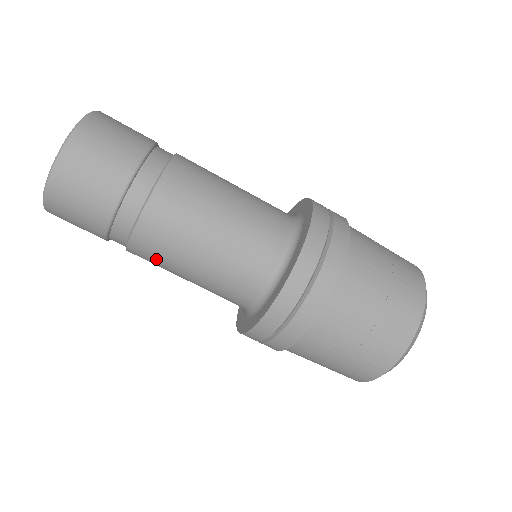
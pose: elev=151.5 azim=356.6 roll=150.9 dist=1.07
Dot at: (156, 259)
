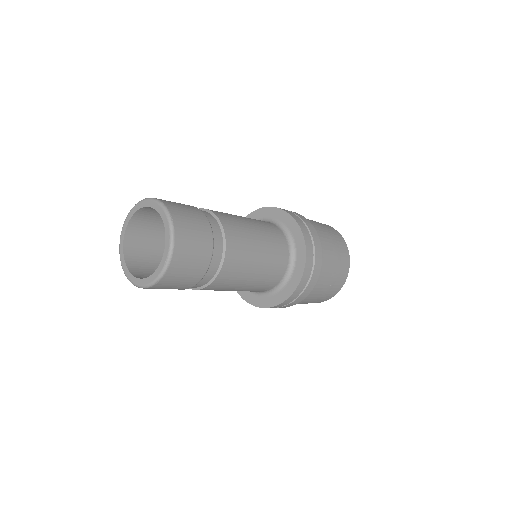
Dot at: occluded
